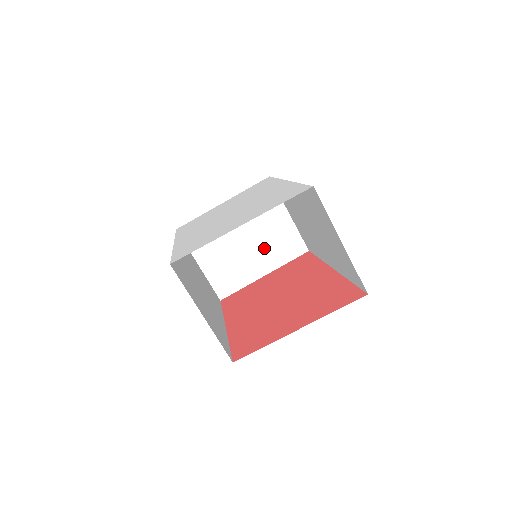
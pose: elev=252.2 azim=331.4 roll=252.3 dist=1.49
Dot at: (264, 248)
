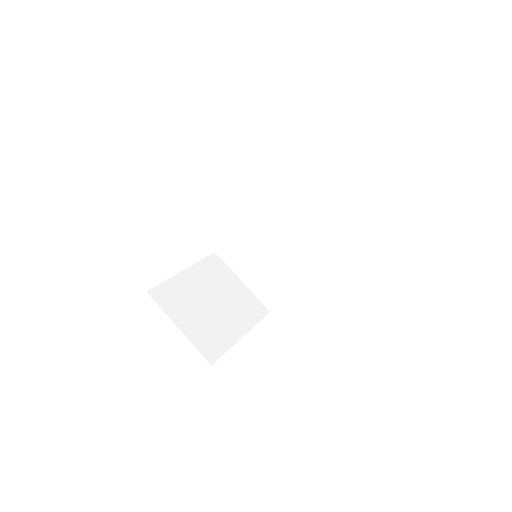
Dot at: (233, 310)
